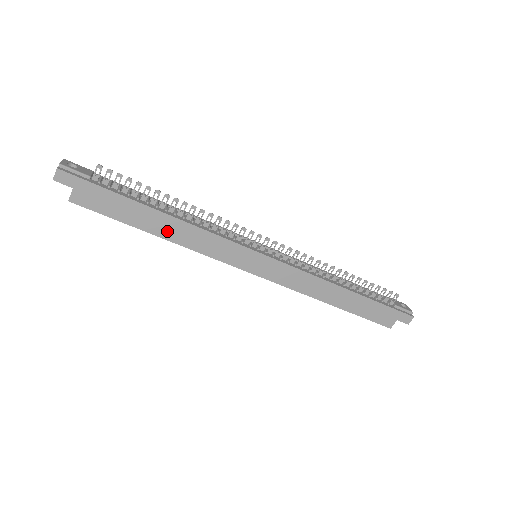
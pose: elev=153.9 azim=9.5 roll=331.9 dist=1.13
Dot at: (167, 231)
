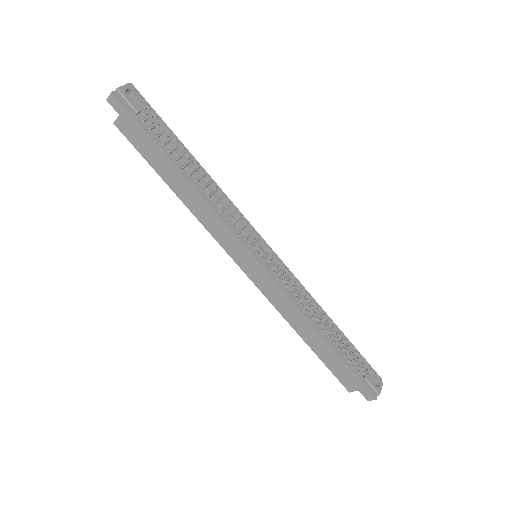
Dot at: (182, 192)
